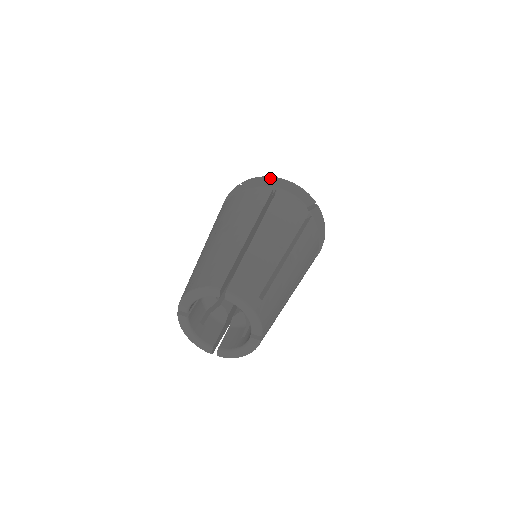
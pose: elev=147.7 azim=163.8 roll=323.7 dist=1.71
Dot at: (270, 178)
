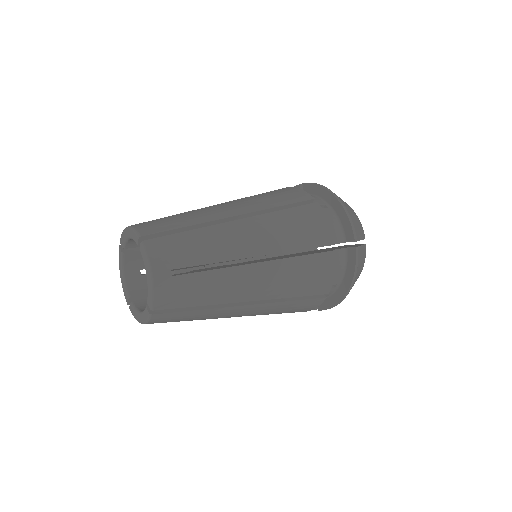
Dot at: (327, 190)
